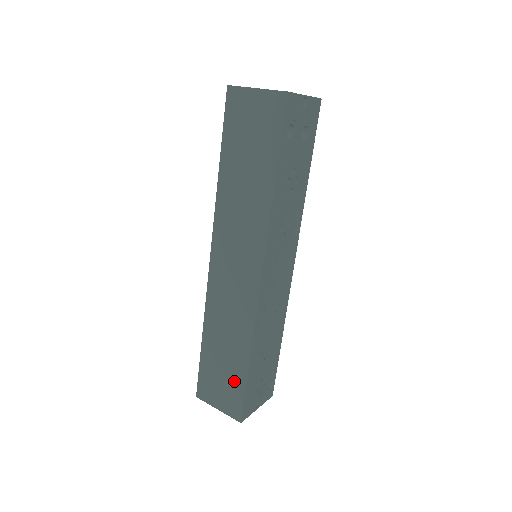
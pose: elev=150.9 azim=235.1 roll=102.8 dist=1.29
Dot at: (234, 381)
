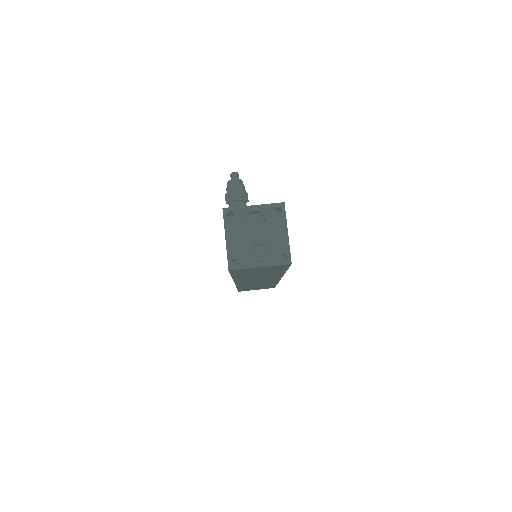
Dot at: occluded
